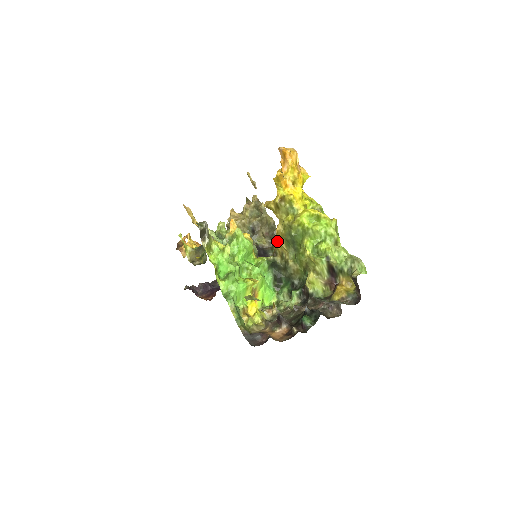
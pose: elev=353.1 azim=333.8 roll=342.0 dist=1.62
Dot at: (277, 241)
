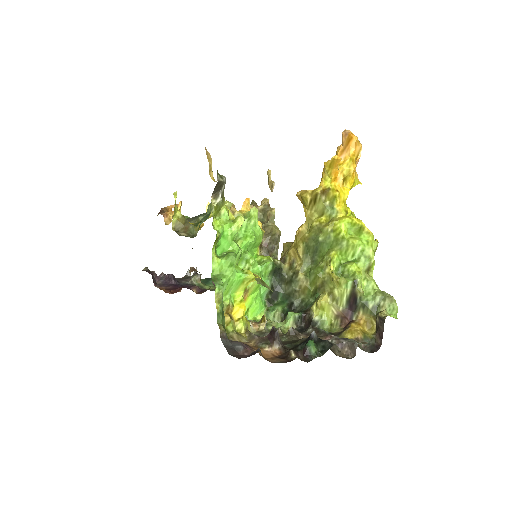
Dot at: (293, 244)
